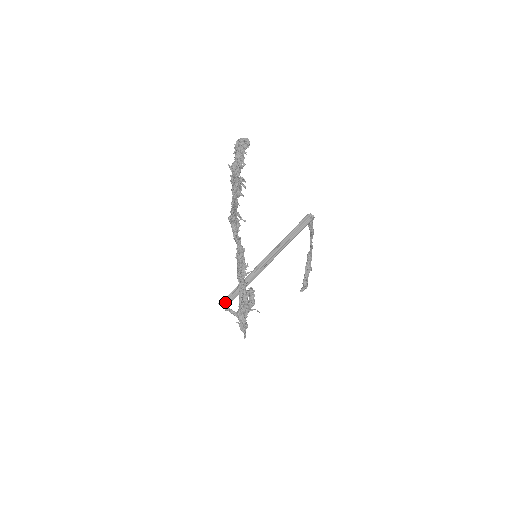
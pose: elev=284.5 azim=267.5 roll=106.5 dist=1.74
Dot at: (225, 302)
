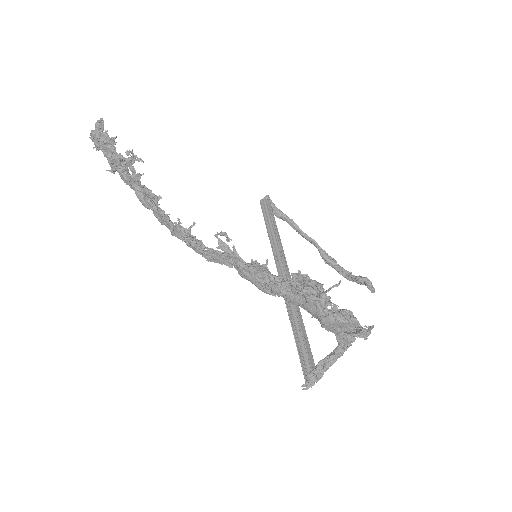
Dot at: (308, 375)
